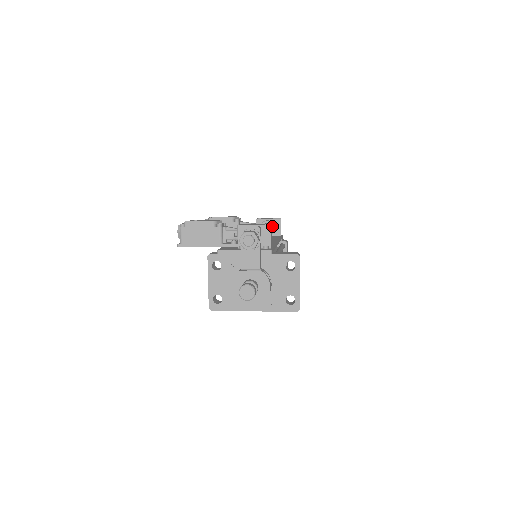
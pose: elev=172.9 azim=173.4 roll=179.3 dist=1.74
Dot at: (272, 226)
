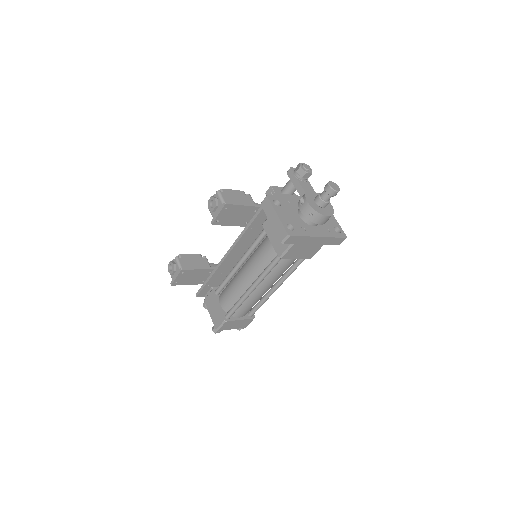
Dot at: occluded
